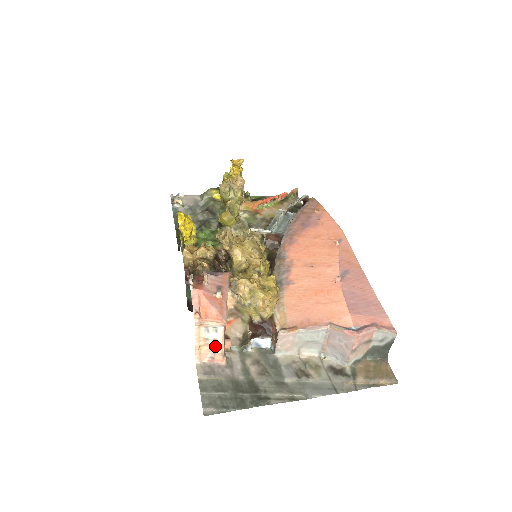
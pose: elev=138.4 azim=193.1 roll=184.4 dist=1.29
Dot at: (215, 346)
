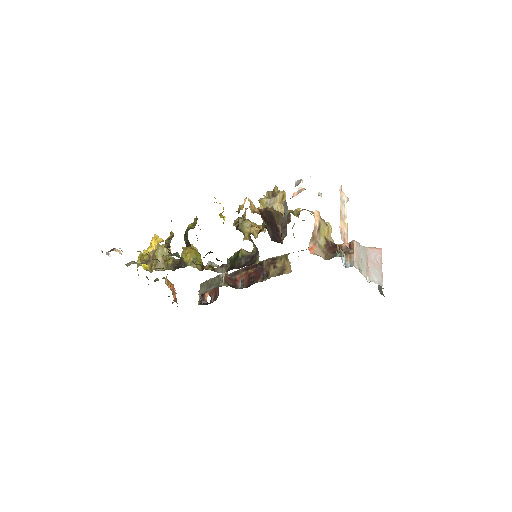
Dot at: (345, 223)
